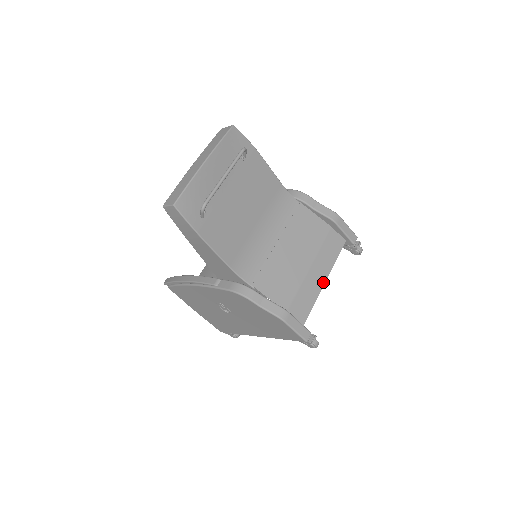
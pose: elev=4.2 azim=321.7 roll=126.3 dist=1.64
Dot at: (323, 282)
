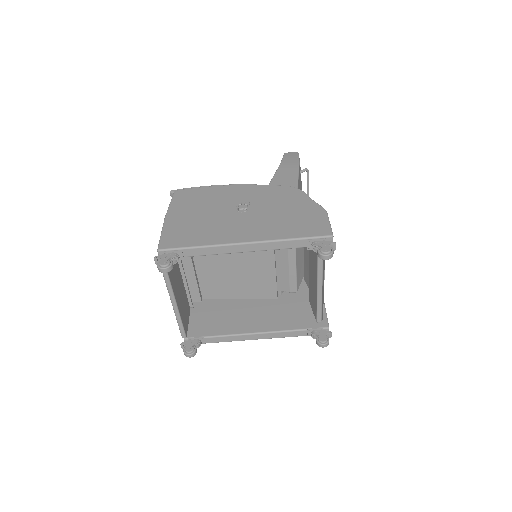
Dot at: occluded
